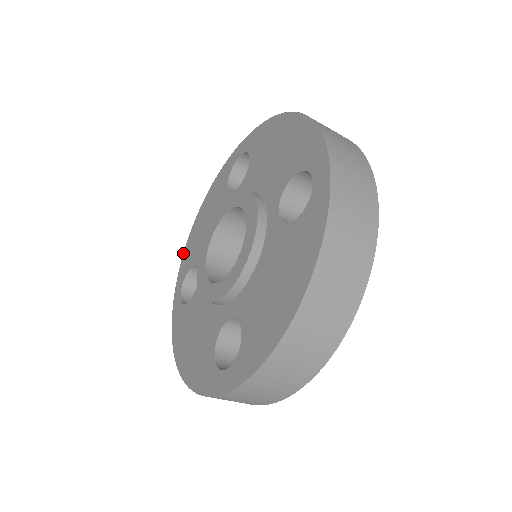
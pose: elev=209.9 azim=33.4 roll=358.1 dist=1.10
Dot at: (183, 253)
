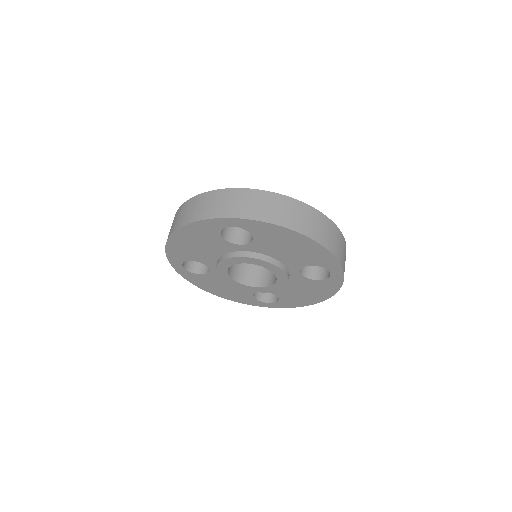
Dot at: (165, 249)
